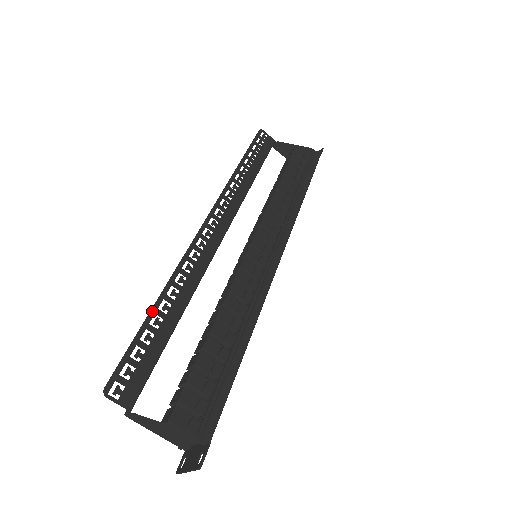
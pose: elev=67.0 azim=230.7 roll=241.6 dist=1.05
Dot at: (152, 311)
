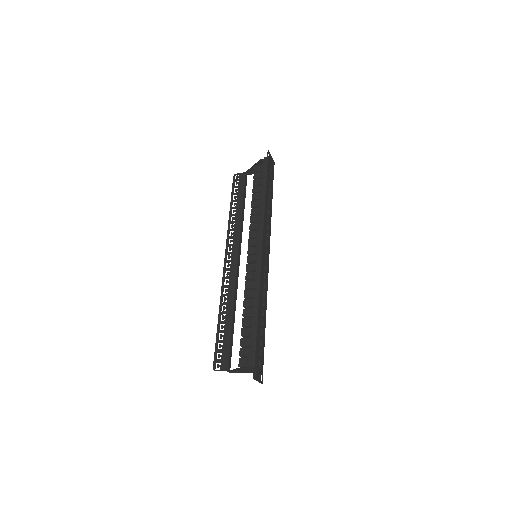
Dot at: (218, 324)
